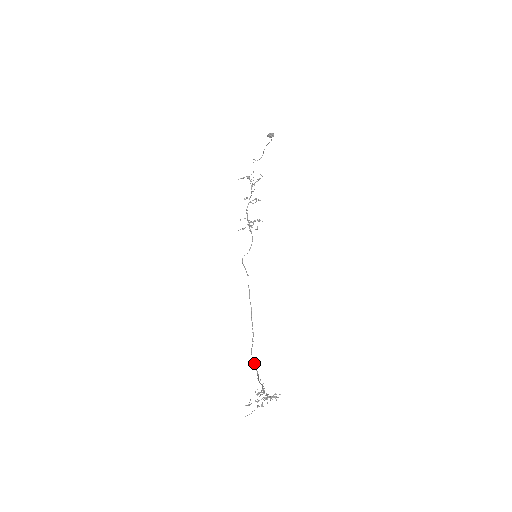
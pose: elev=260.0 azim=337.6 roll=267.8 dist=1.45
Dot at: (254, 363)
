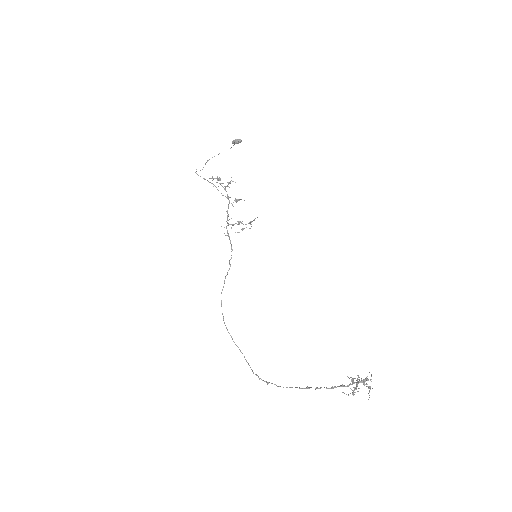
Dot at: (268, 382)
